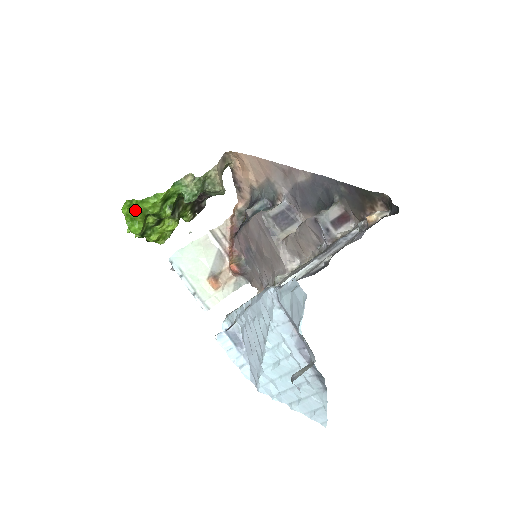
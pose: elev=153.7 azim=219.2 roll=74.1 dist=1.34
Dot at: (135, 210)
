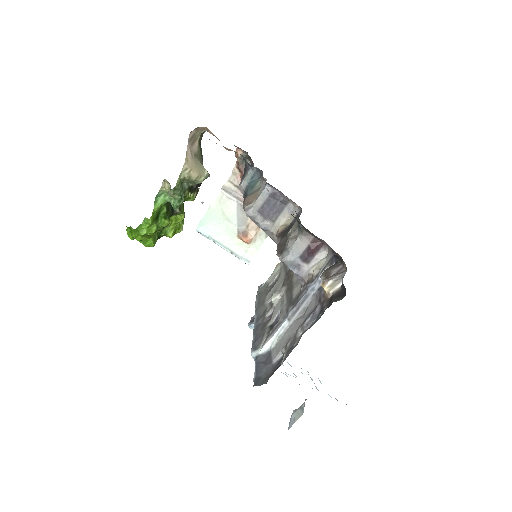
Dot at: (137, 236)
